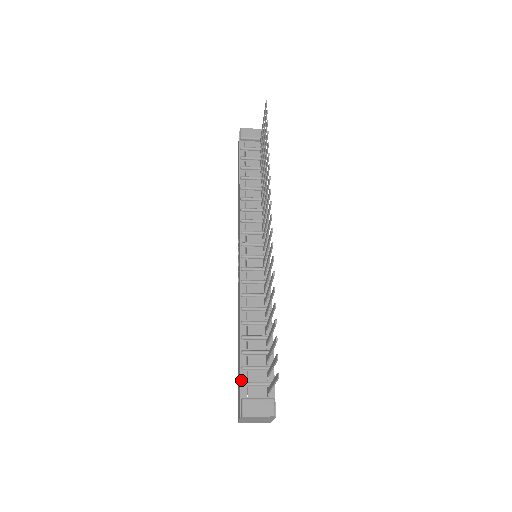
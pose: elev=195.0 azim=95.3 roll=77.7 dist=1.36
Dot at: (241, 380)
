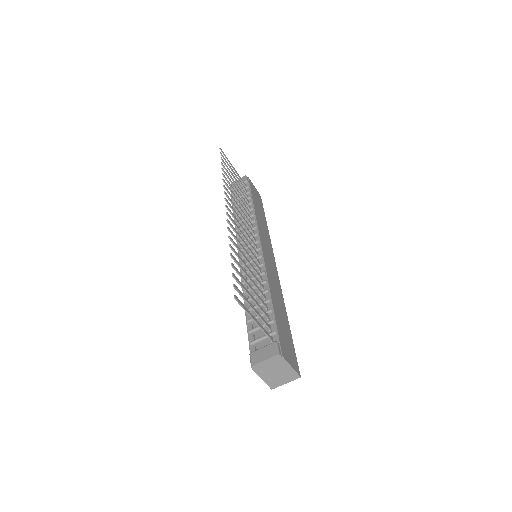
Dot at: (249, 342)
